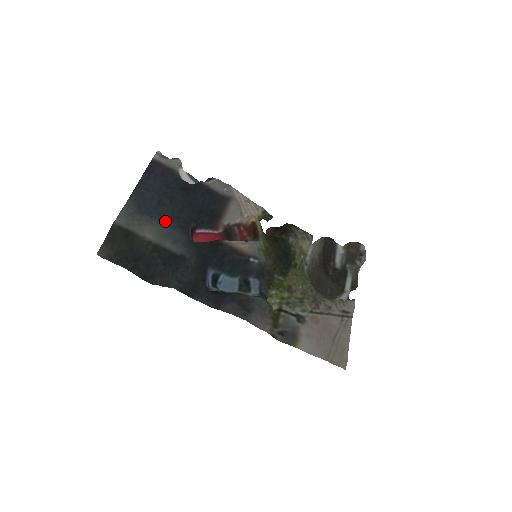
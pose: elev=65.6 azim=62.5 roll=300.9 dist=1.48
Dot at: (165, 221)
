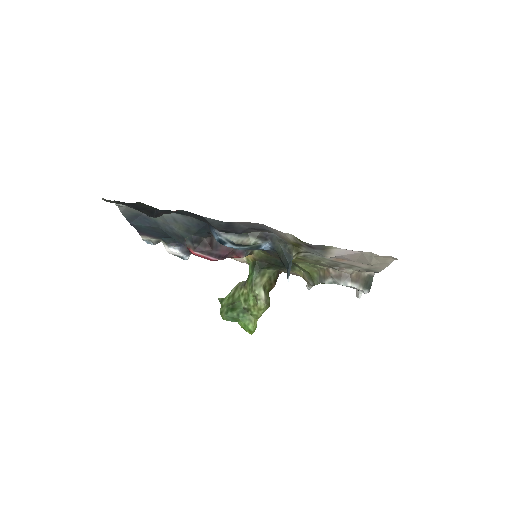
Dot at: (161, 224)
